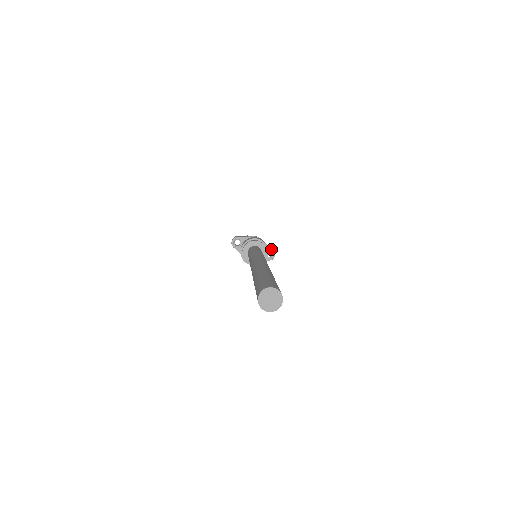
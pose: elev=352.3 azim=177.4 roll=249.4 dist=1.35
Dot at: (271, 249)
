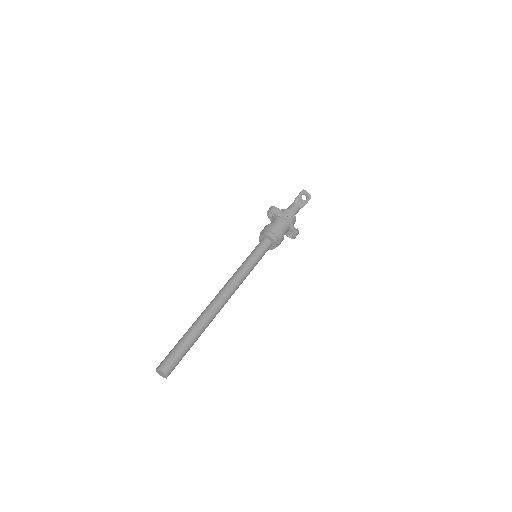
Dot at: (294, 233)
